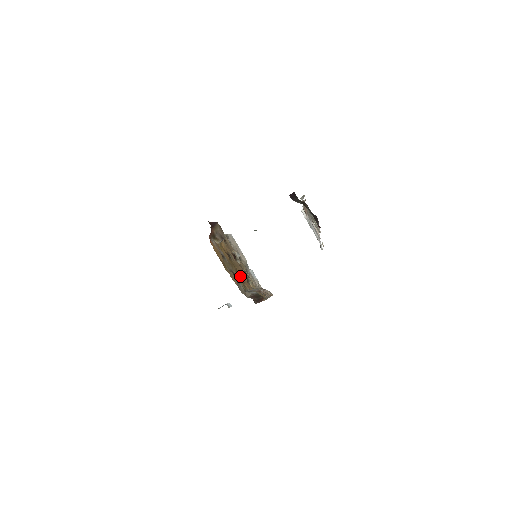
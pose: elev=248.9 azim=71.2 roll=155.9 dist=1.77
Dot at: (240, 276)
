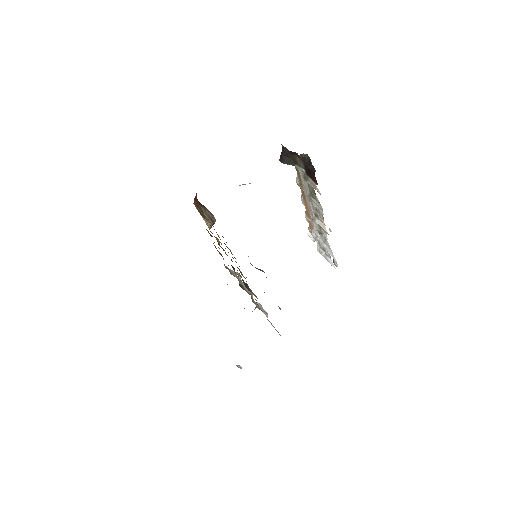
Dot at: occluded
